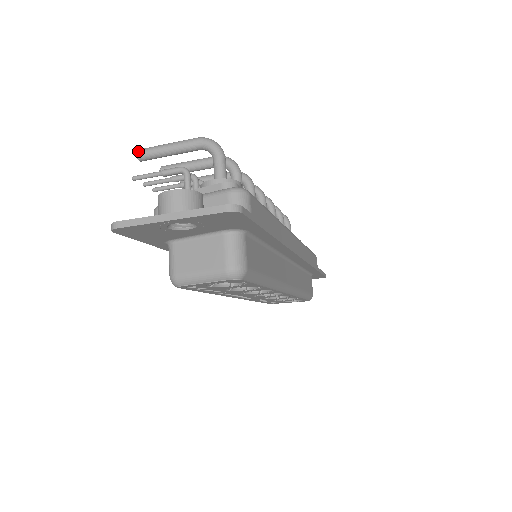
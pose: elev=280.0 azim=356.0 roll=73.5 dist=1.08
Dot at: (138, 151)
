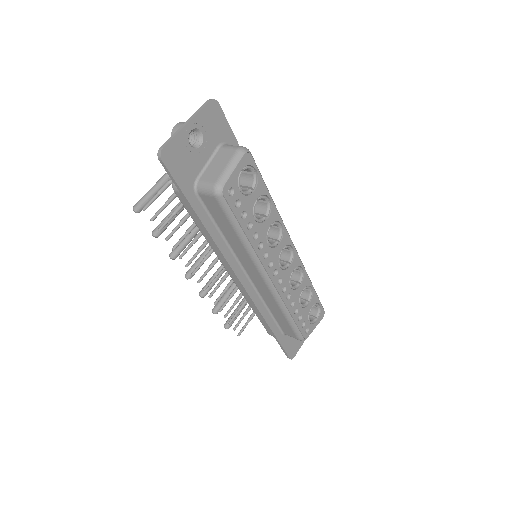
Dot at: (134, 206)
